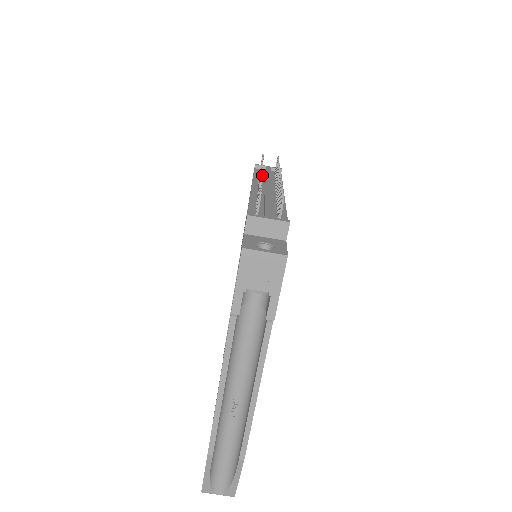
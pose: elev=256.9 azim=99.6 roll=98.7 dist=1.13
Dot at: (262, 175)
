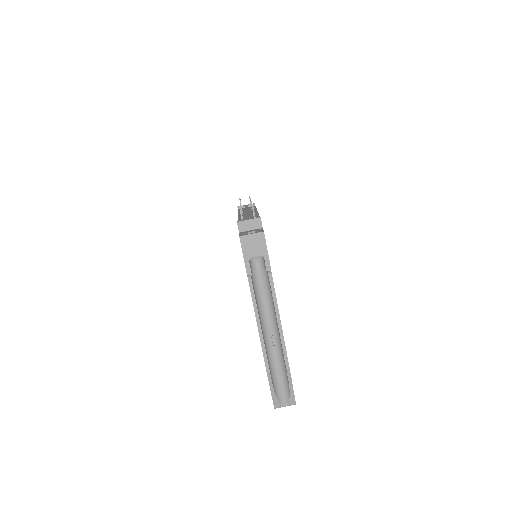
Dot at: (240, 204)
